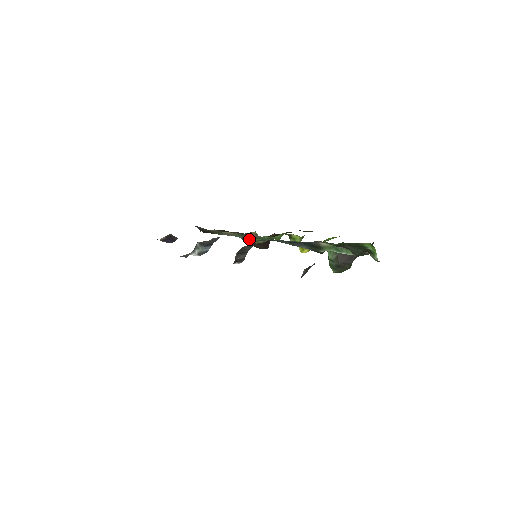
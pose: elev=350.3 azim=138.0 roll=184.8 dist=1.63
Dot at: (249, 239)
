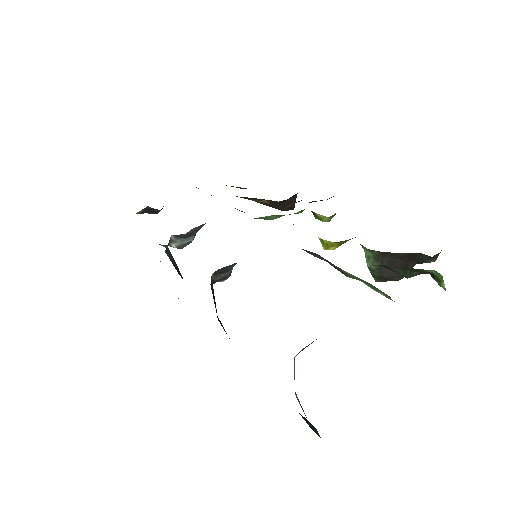
Dot at: occluded
